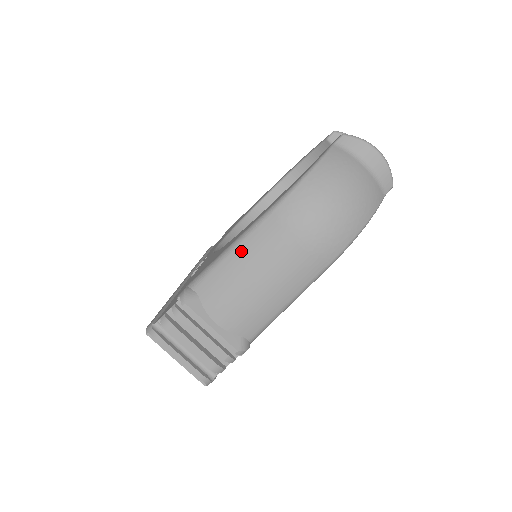
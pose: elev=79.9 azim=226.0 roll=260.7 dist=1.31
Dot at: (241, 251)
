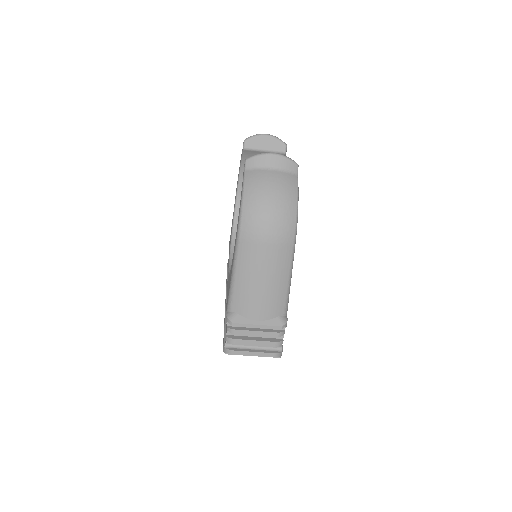
Dot at: (240, 272)
